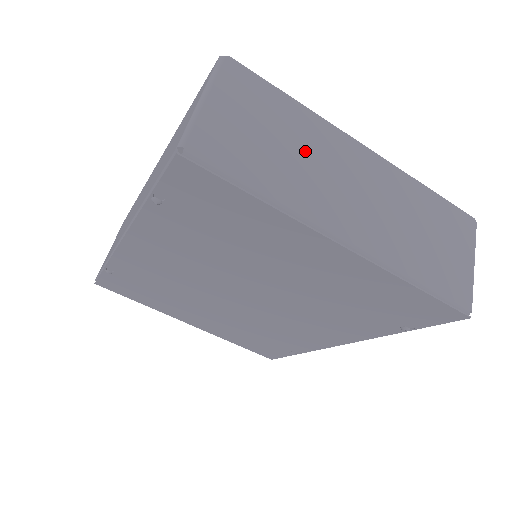
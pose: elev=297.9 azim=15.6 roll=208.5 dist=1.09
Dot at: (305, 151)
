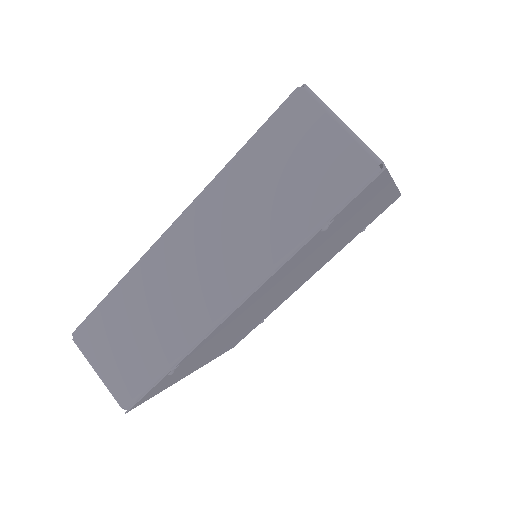
Dot at: occluded
